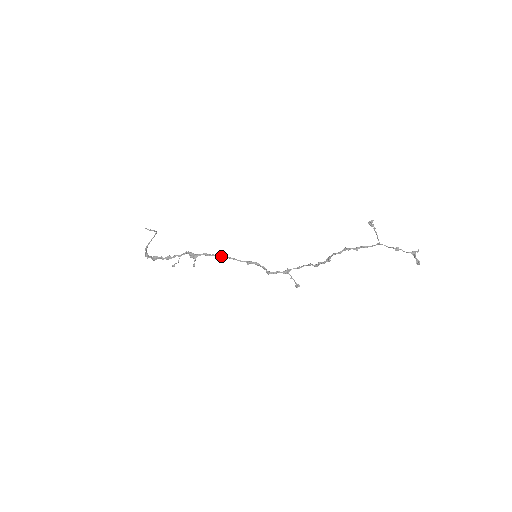
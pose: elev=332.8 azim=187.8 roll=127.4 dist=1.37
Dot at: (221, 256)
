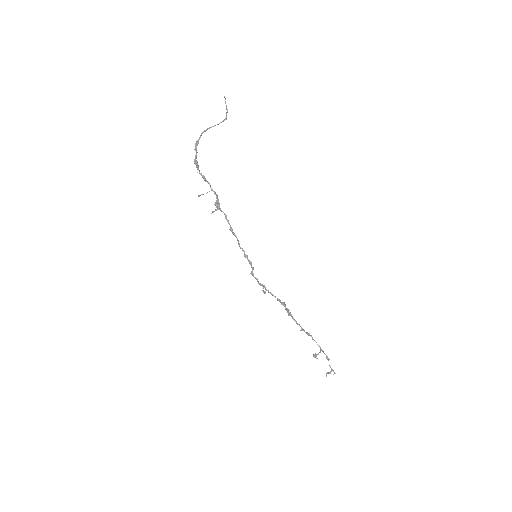
Dot at: (233, 232)
